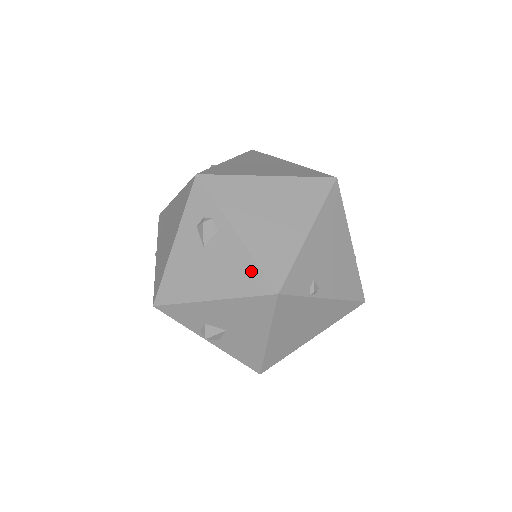
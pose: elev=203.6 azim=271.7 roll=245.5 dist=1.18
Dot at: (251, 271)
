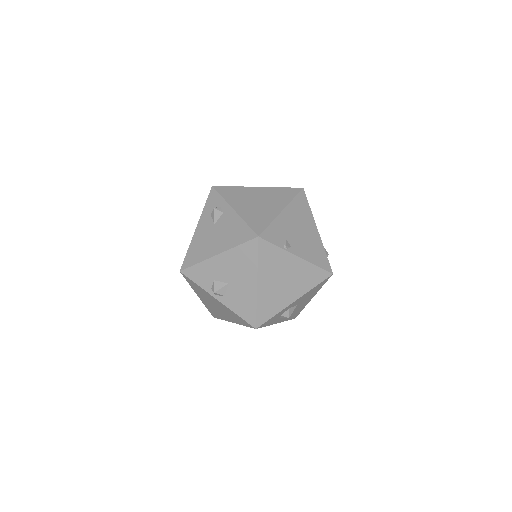
Dot at: (242, 229)
